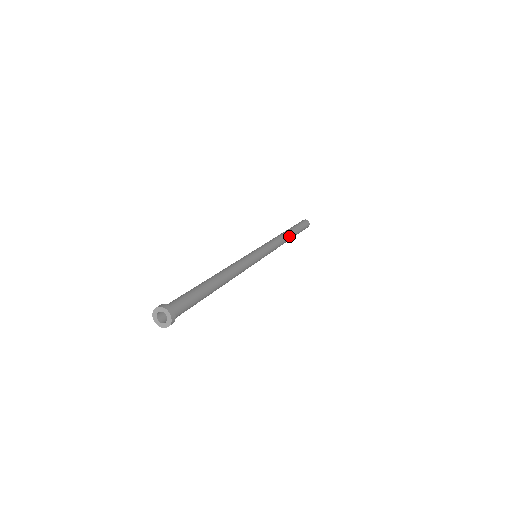
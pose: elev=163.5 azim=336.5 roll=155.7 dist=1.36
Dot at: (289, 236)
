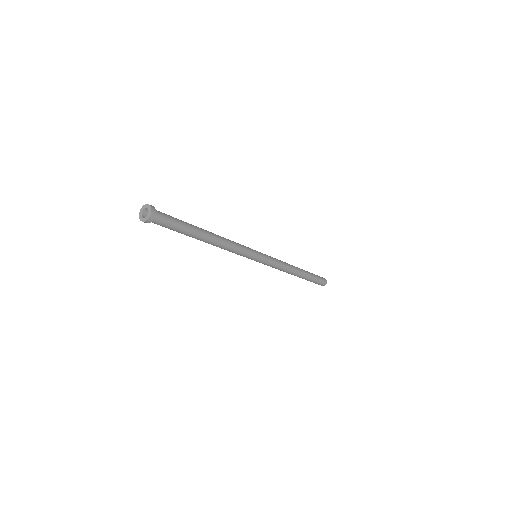
Dot at: (298, 269)
